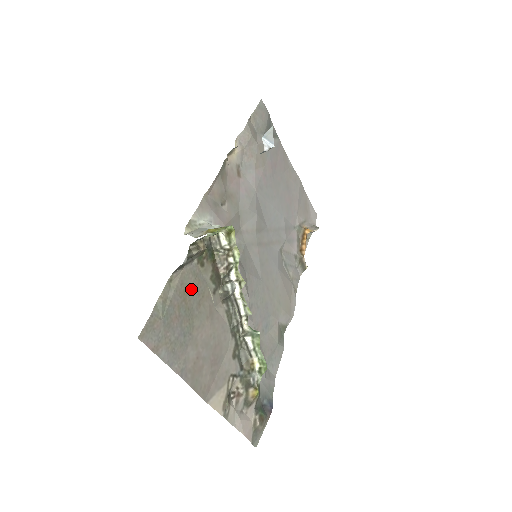
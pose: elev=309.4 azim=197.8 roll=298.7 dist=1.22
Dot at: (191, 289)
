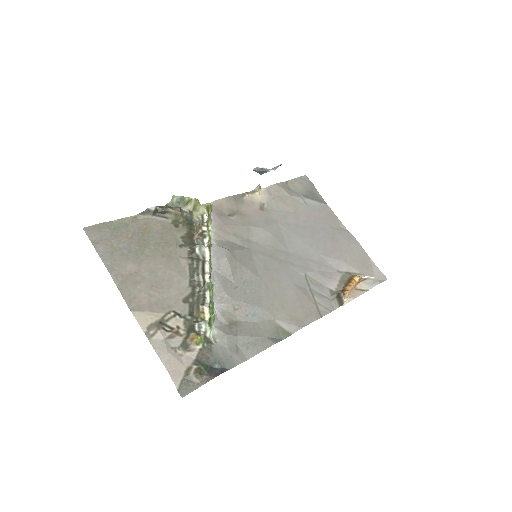
Dot at: (154, 232)
